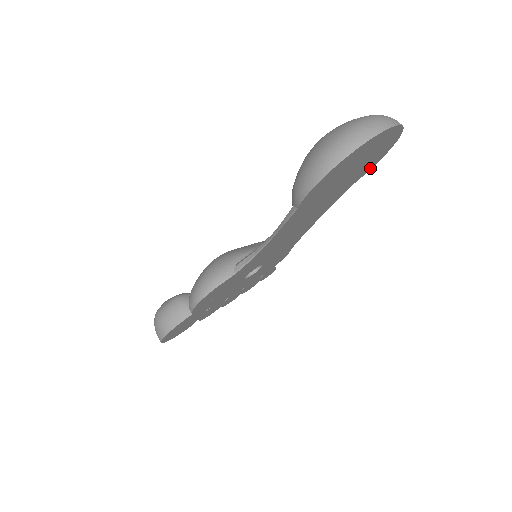
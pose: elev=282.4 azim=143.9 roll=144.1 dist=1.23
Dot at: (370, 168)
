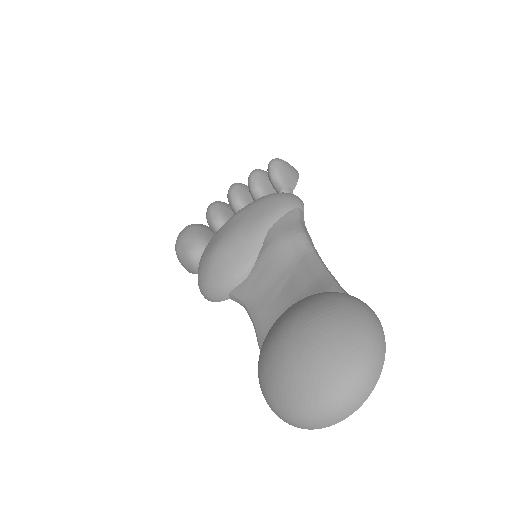
Dot at: occluded
